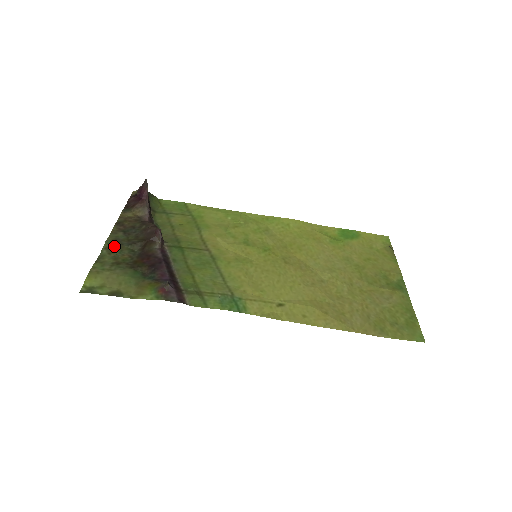
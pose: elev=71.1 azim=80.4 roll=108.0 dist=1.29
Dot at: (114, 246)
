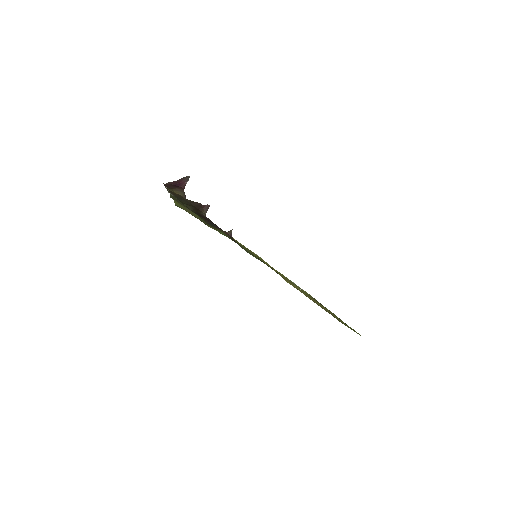
Dot at: (177, 199)
